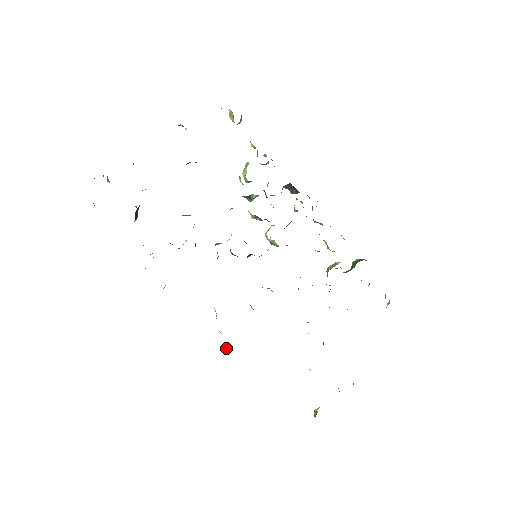
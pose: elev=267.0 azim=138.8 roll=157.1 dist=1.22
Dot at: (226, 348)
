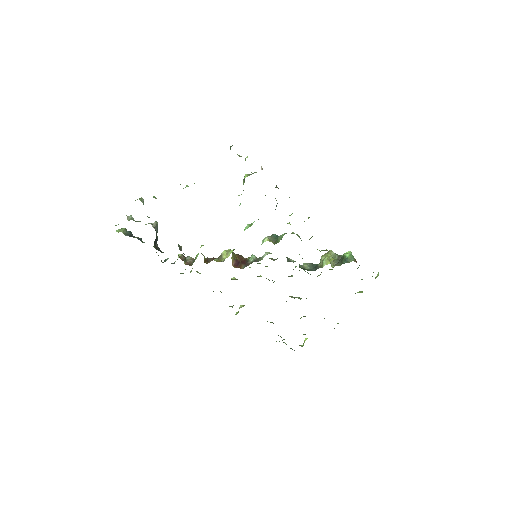
Dot at: (239, 308)
